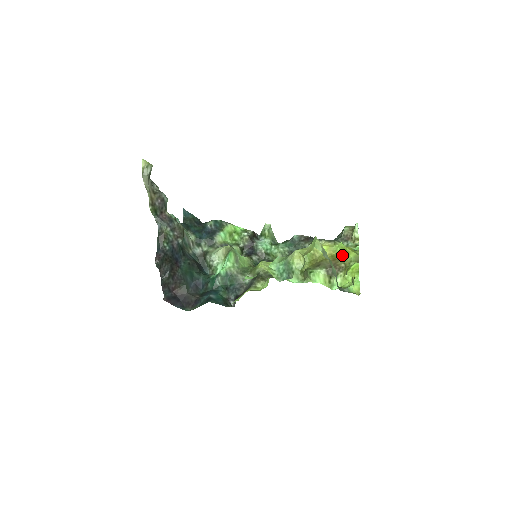
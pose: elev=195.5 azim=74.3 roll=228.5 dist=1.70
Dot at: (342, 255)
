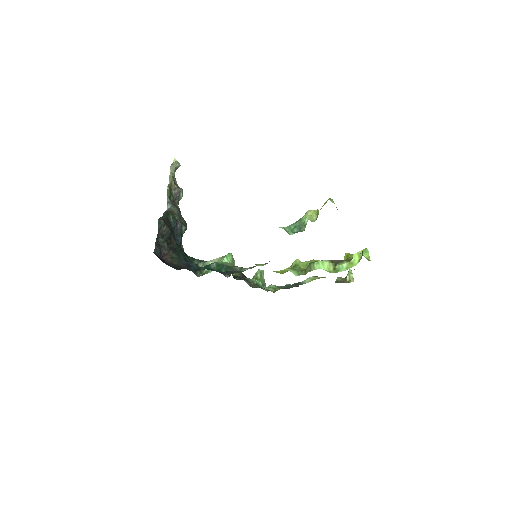
Dot at: occluded
